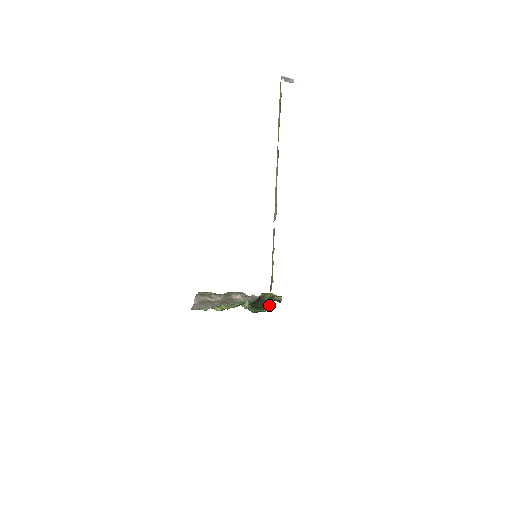
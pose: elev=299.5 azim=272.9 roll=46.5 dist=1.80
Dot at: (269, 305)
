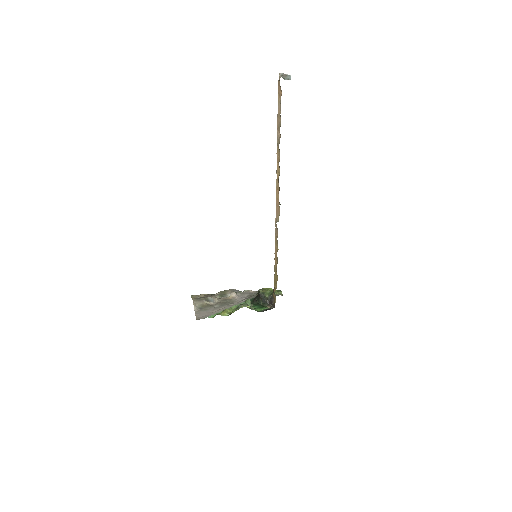
Dot at: (273, 302)
